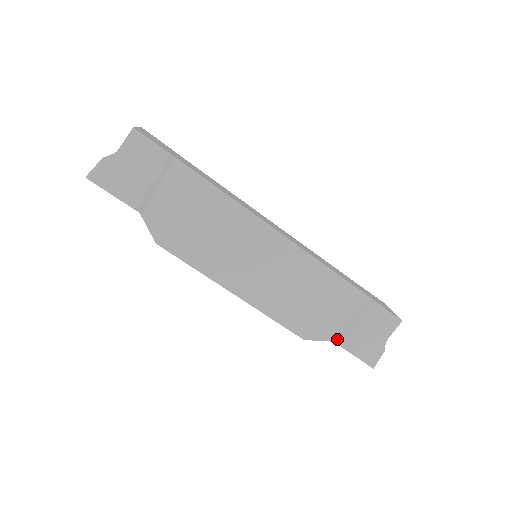
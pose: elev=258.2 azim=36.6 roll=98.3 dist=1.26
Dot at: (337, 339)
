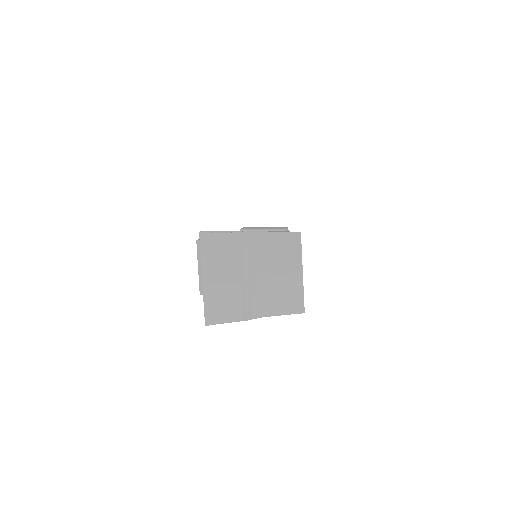
Dot at: occluded
